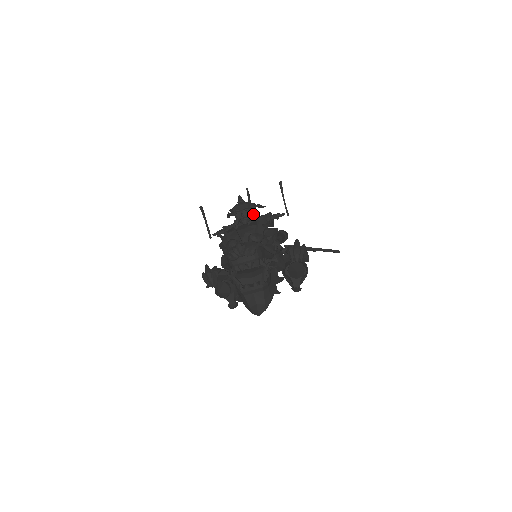
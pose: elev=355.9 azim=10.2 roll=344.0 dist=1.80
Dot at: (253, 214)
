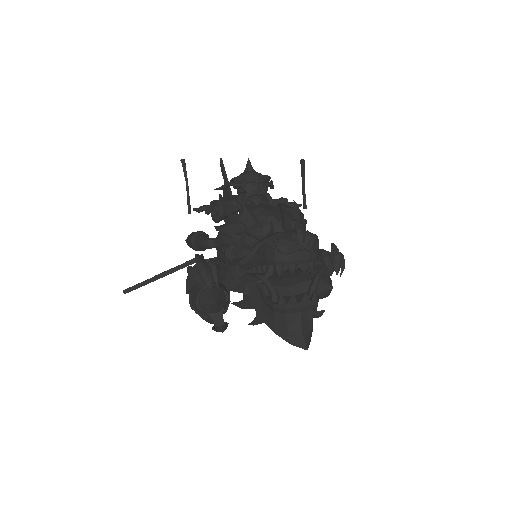
Dot at: occluded
